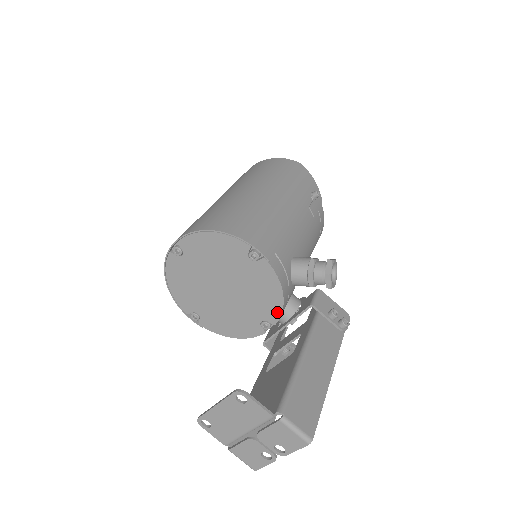
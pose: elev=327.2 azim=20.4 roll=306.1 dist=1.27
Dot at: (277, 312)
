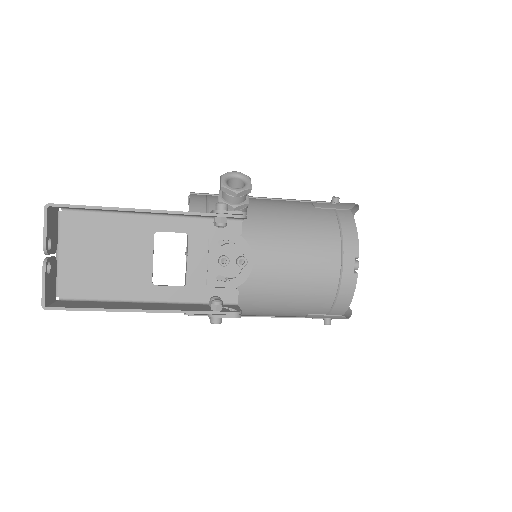
Dot at: occluded
